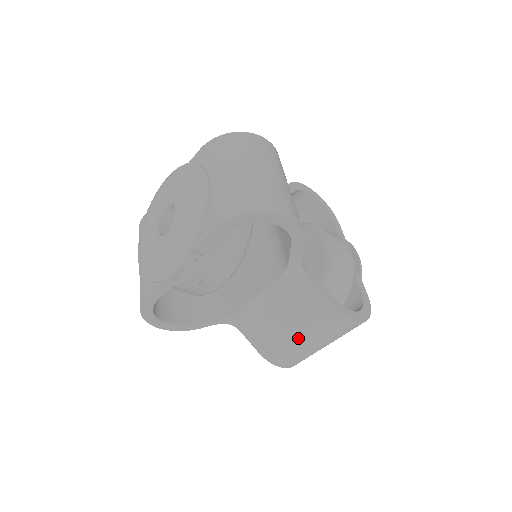
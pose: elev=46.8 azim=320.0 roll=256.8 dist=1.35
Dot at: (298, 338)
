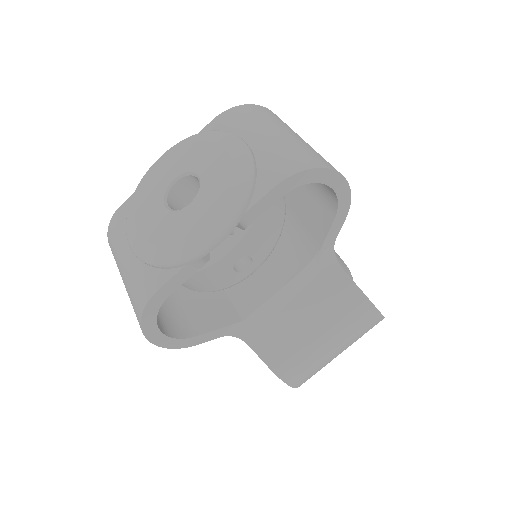
Dot at: (321, 342)
